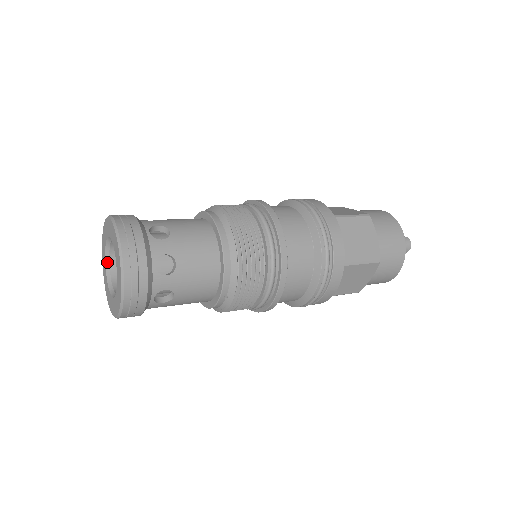
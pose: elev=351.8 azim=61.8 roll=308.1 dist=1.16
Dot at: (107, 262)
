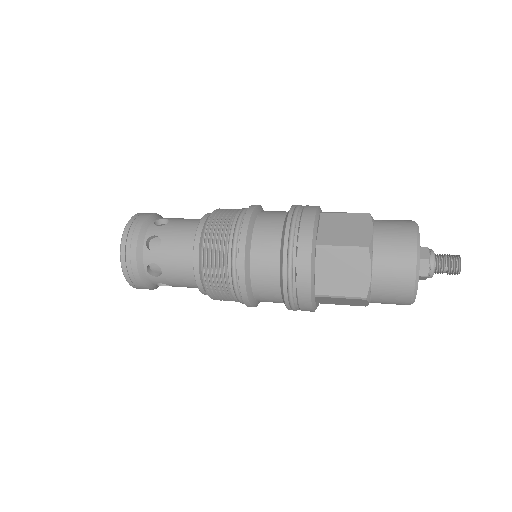
Dot at: occluded
